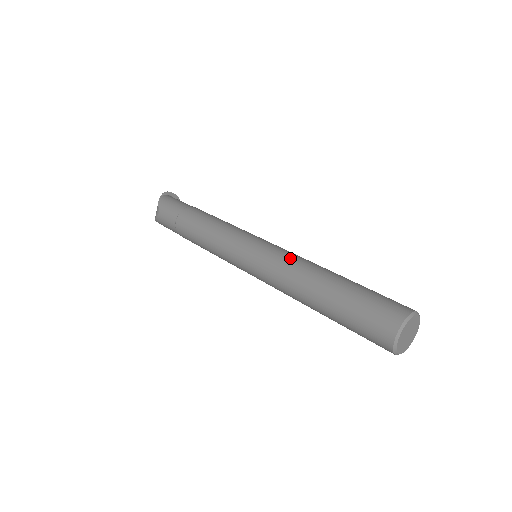
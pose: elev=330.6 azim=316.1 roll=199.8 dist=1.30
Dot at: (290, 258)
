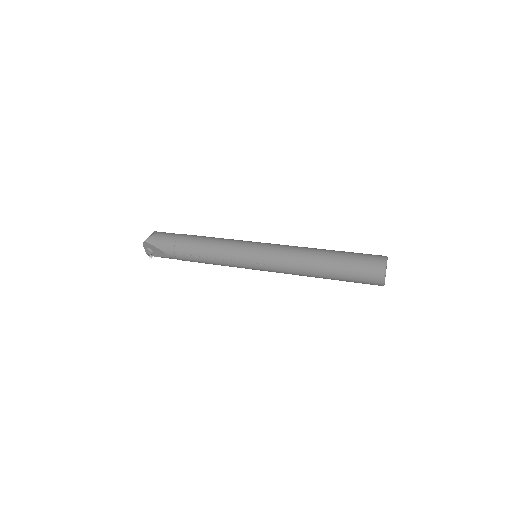
Dot at: occluded
